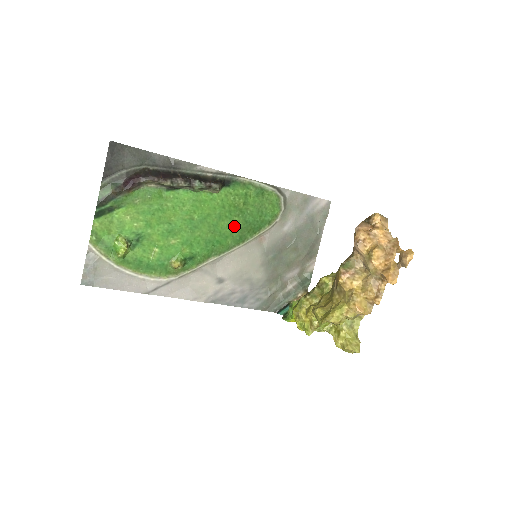
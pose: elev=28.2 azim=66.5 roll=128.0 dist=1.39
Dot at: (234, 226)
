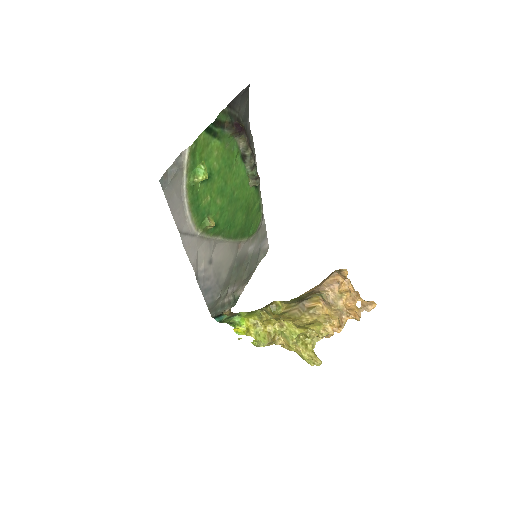
Dot at: (241, 221)
